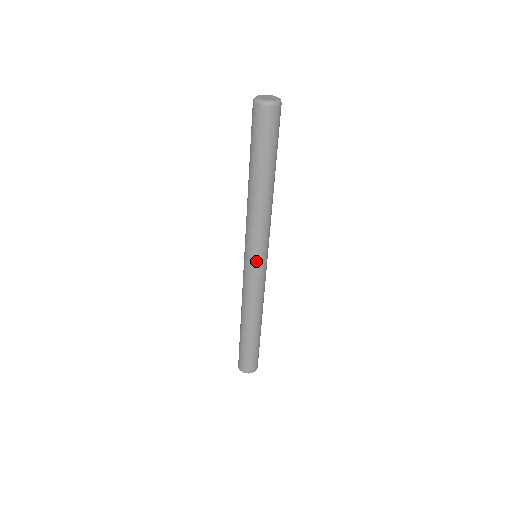
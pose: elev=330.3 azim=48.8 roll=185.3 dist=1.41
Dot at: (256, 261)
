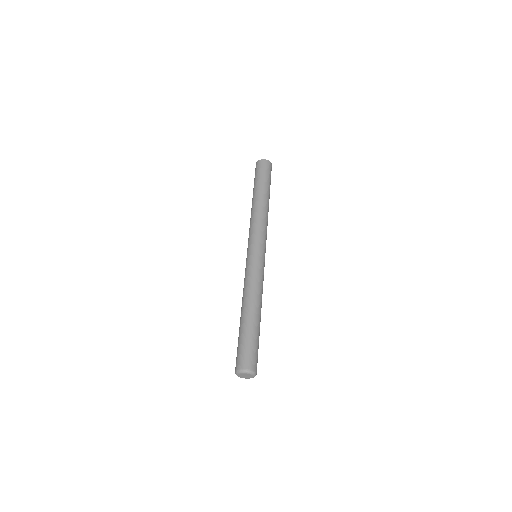
Dot at: occluded
